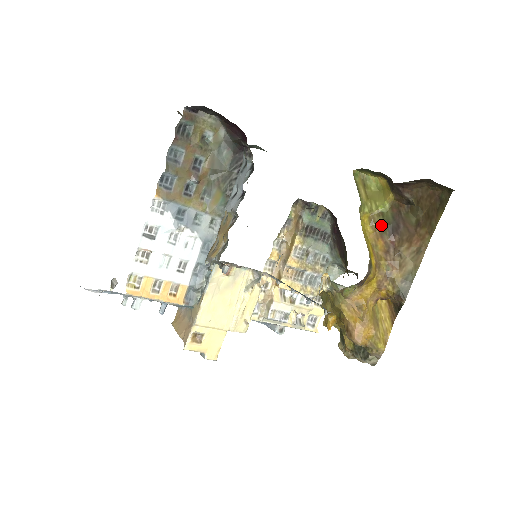
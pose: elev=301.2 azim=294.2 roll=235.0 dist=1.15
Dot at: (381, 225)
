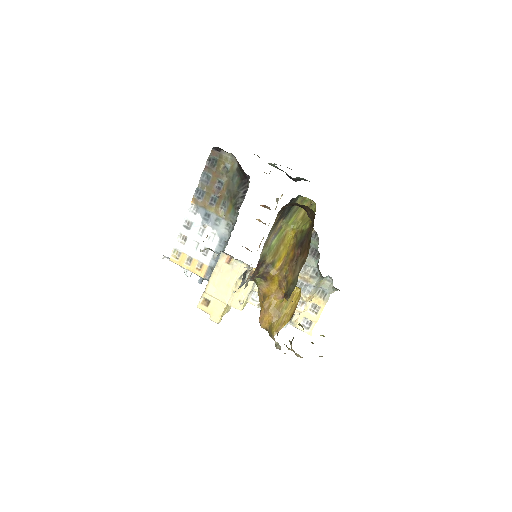
Dot at: (297, 239)
